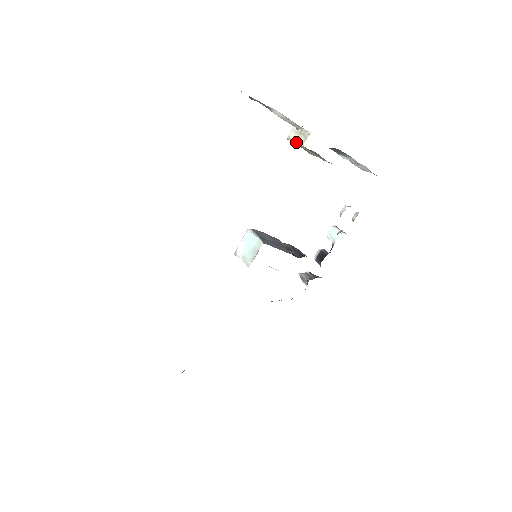
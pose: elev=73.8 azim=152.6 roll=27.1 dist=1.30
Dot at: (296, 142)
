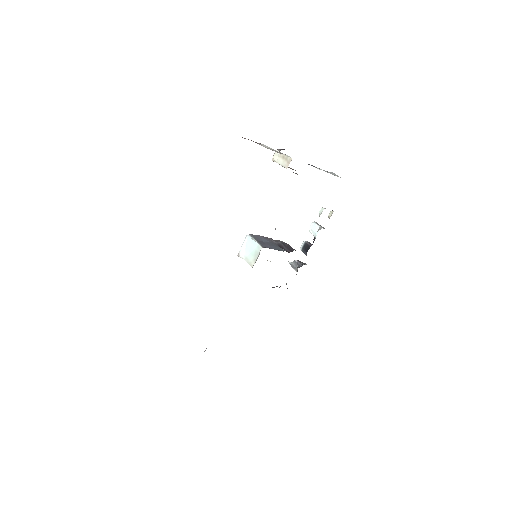
Dot at: occluded
